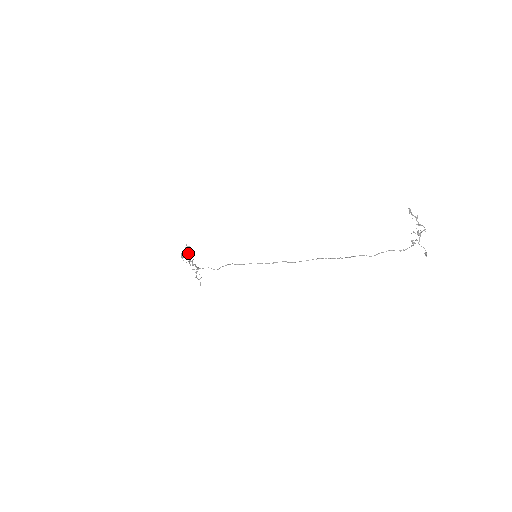
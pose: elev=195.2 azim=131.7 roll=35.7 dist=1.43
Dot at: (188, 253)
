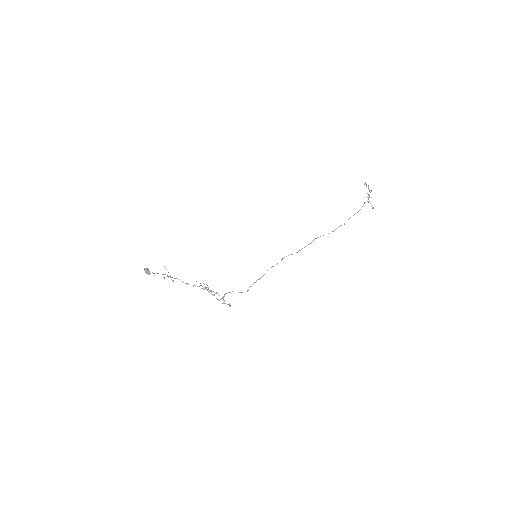
Dot at: (206, 289)
